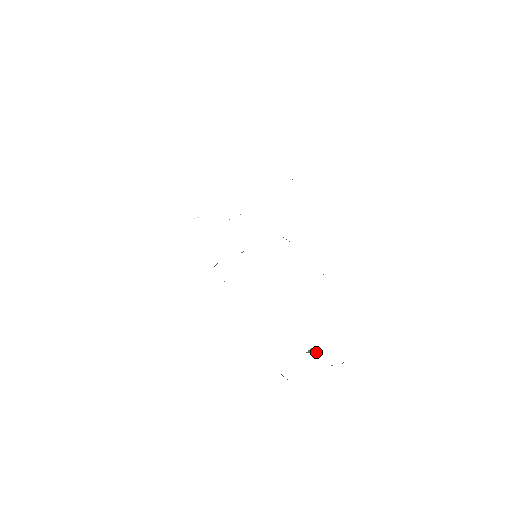
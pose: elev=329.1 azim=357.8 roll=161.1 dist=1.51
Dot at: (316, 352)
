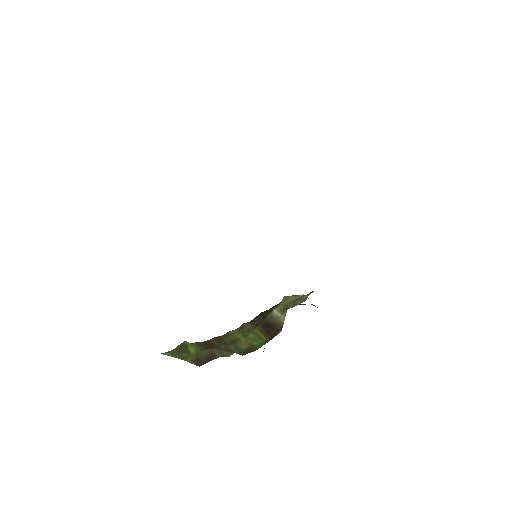
Dot at: occluded
